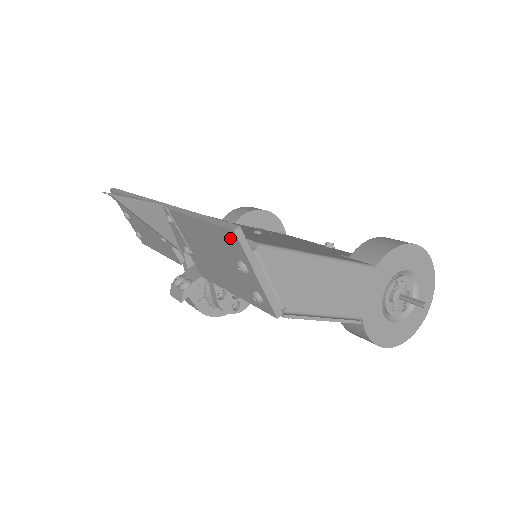
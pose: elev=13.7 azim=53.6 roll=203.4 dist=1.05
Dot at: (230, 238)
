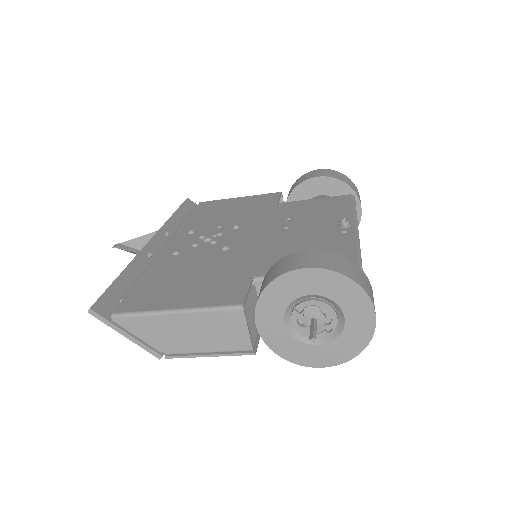
Dot at: (102, 310)
